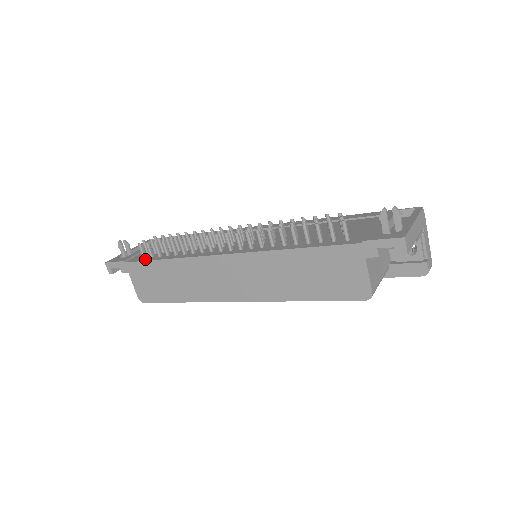
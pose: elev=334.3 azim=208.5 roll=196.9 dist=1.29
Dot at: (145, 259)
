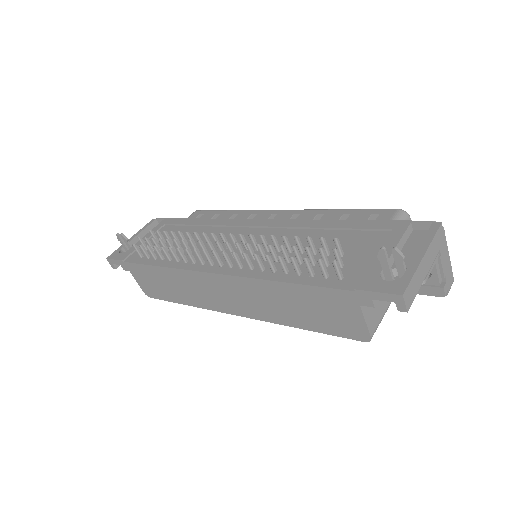
Dot at: (141, 261)
